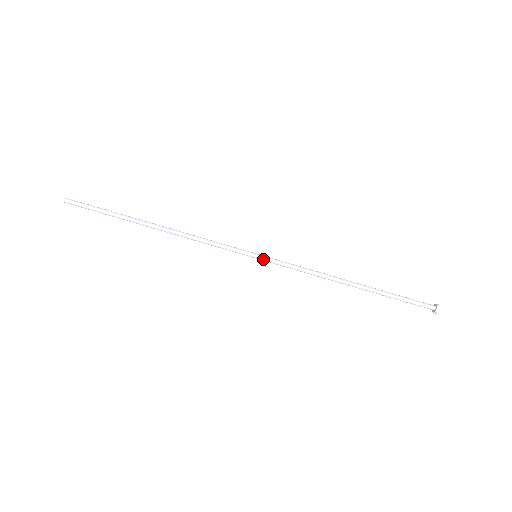
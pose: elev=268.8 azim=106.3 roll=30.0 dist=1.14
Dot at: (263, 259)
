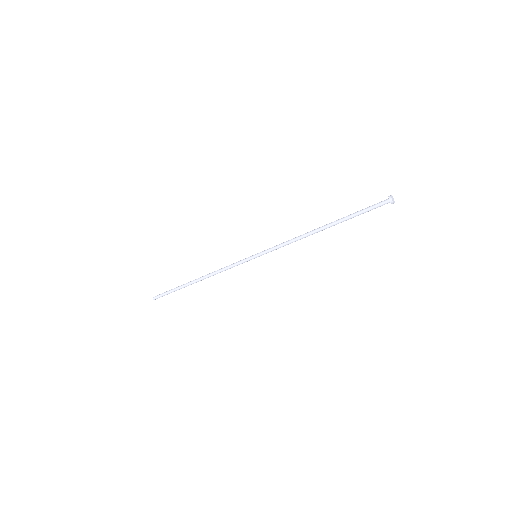
Dot at: occluded
